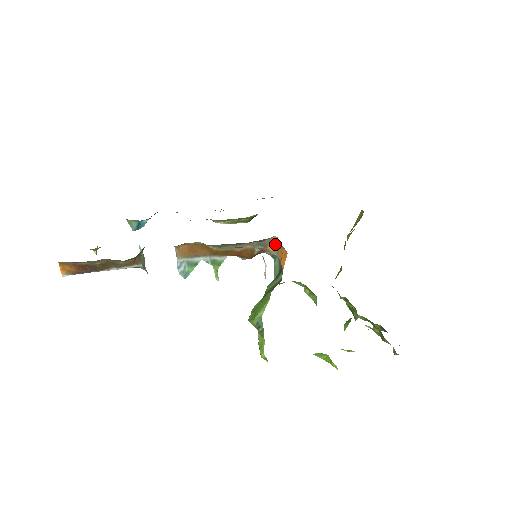
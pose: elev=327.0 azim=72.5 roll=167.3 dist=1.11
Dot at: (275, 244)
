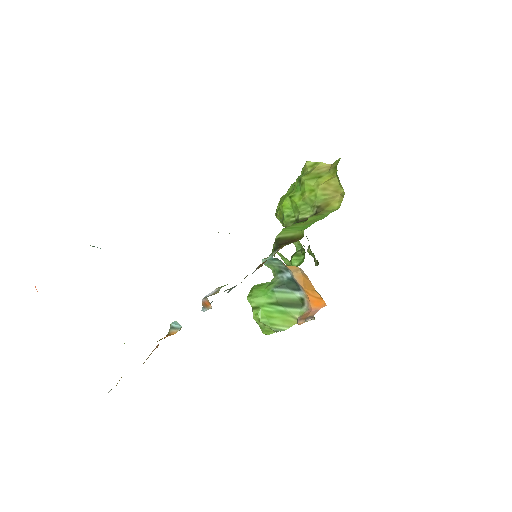
Dot at: (293, 267)
